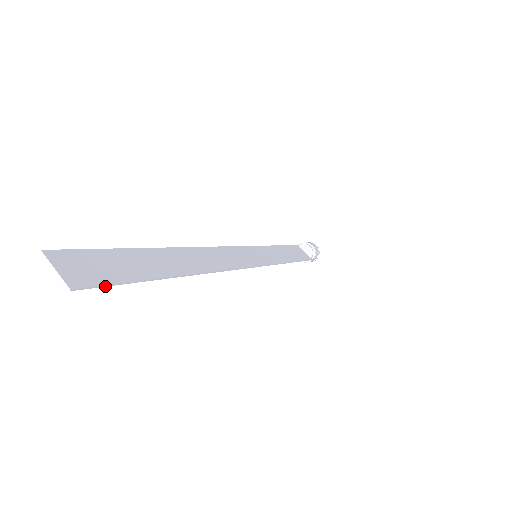
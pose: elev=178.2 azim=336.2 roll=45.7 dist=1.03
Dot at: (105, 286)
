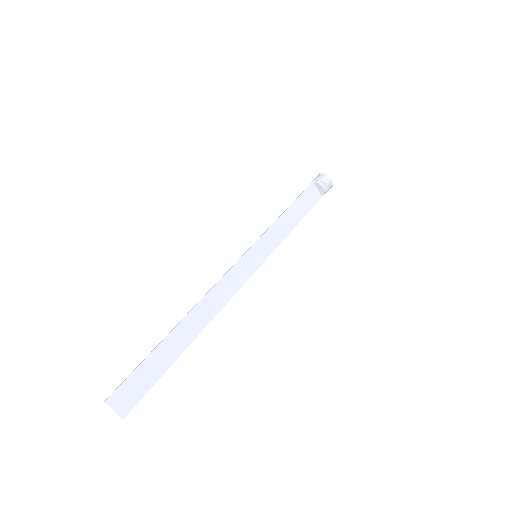
Dot at: occluded
